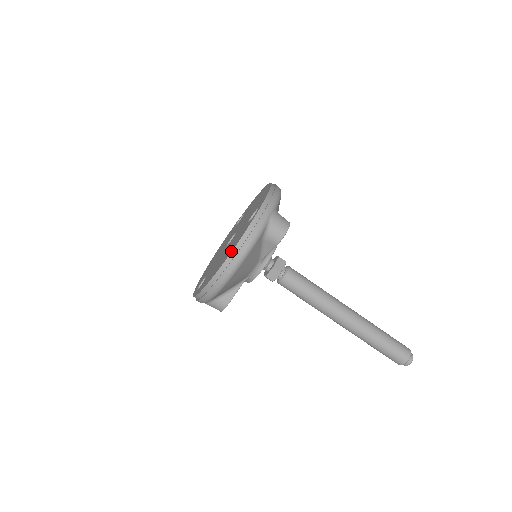
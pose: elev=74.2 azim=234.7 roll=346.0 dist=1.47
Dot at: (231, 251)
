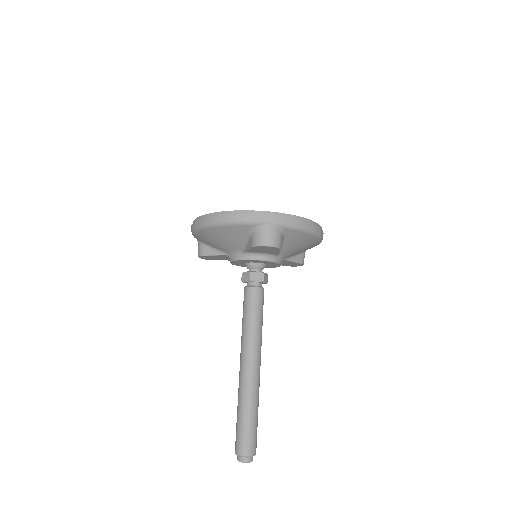
Dot at: (222, 211)
